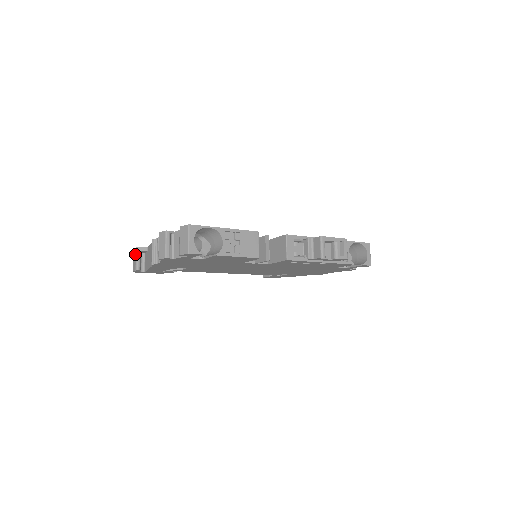
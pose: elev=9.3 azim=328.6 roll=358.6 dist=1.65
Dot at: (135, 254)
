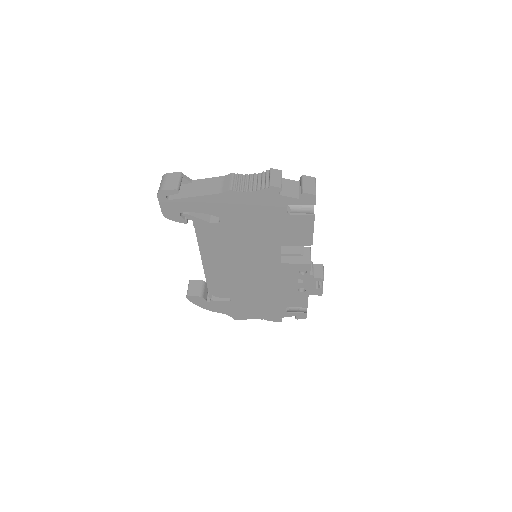
Dot at: (178, 176)
